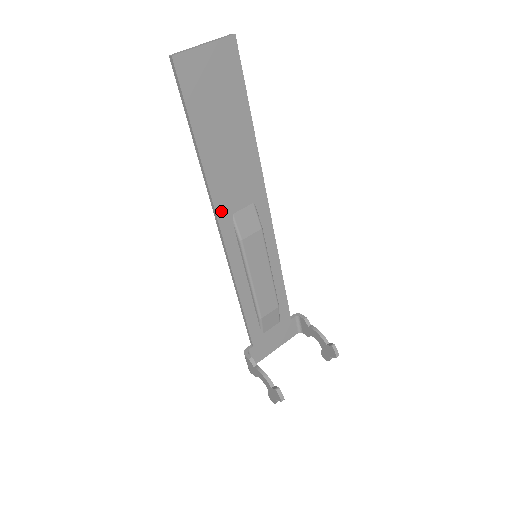
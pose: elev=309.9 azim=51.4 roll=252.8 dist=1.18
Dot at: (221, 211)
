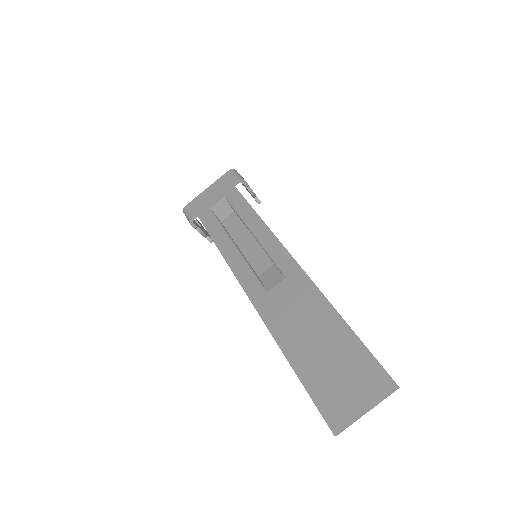
Dot at: (263, 308)
